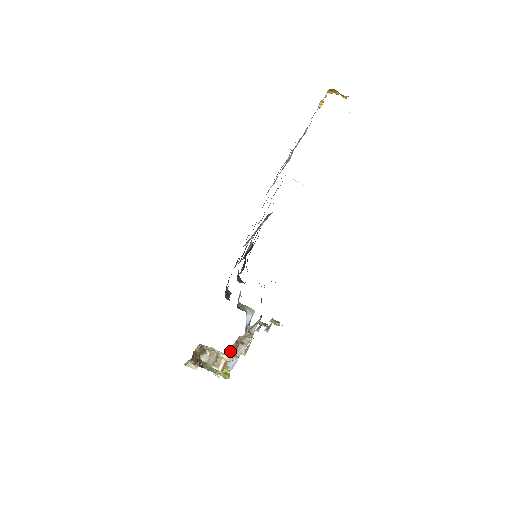
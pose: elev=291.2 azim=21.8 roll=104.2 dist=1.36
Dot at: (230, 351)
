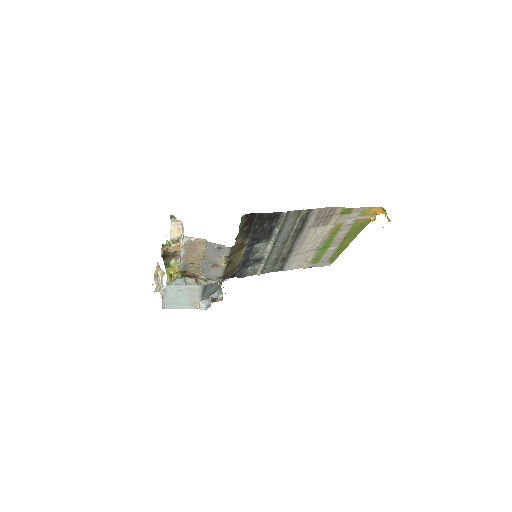
Dot at: (186, 266)
